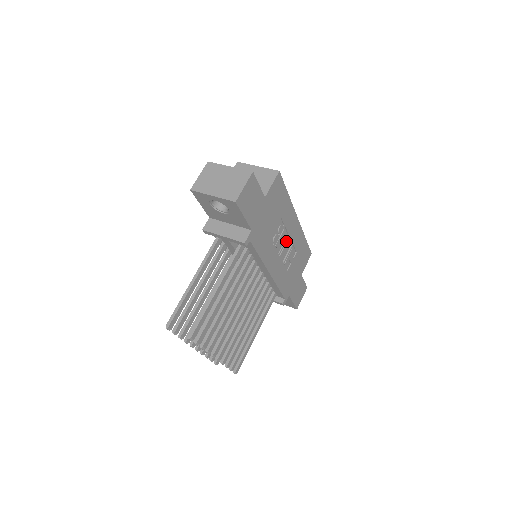
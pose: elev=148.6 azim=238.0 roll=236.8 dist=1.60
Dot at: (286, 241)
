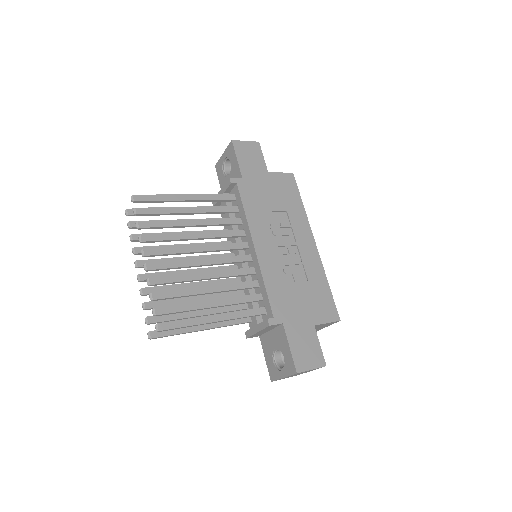
Dot at: (292, 247)
